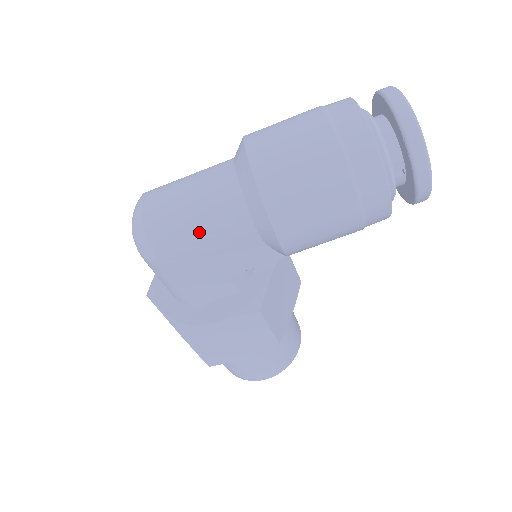
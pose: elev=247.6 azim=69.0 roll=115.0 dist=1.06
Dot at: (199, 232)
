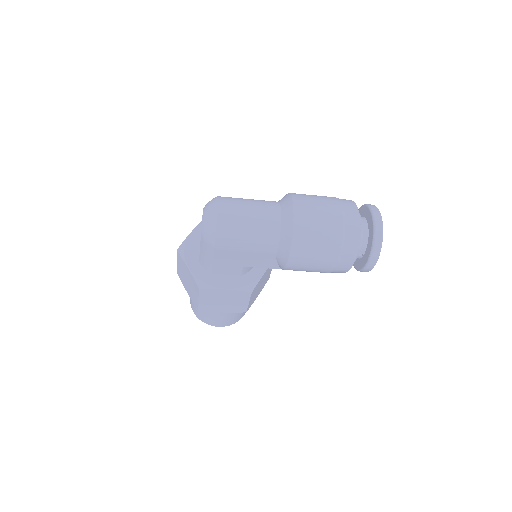
Dot at: (247, 240)
